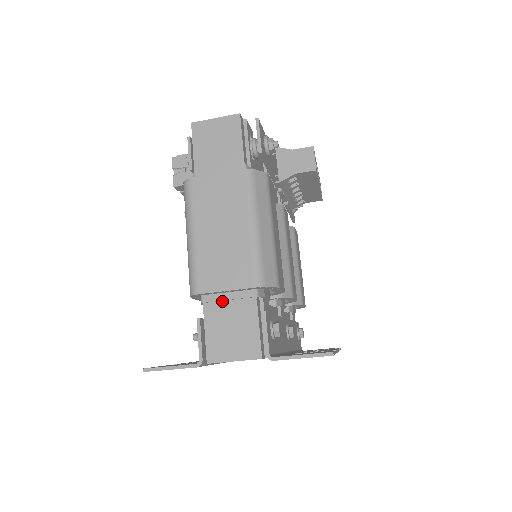
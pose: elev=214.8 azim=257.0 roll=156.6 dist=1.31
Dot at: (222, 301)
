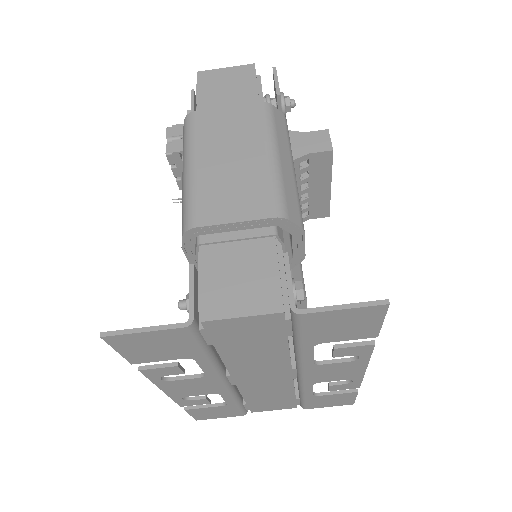
Dot at: (227, 242)
